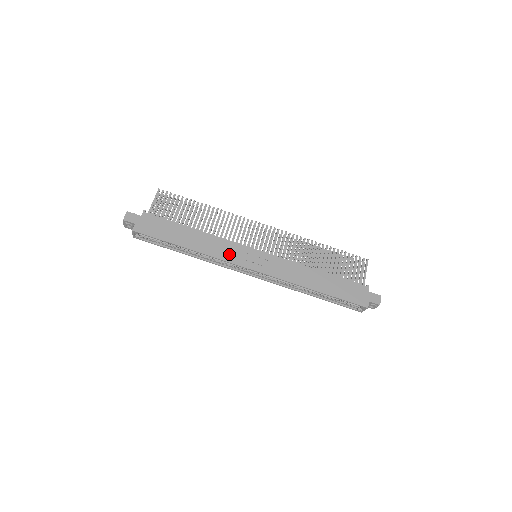
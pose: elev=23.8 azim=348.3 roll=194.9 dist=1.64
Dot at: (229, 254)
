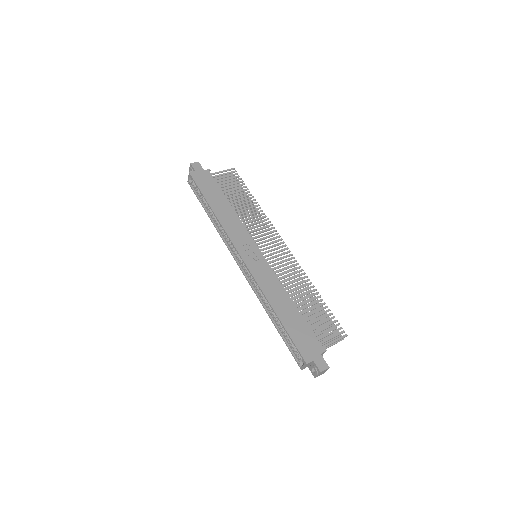
Dot at: (236, 235)
